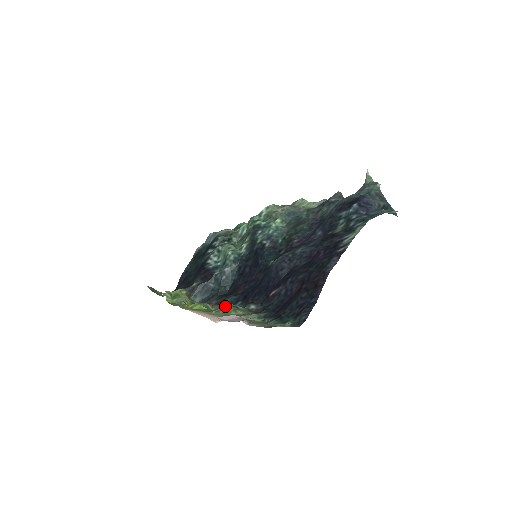
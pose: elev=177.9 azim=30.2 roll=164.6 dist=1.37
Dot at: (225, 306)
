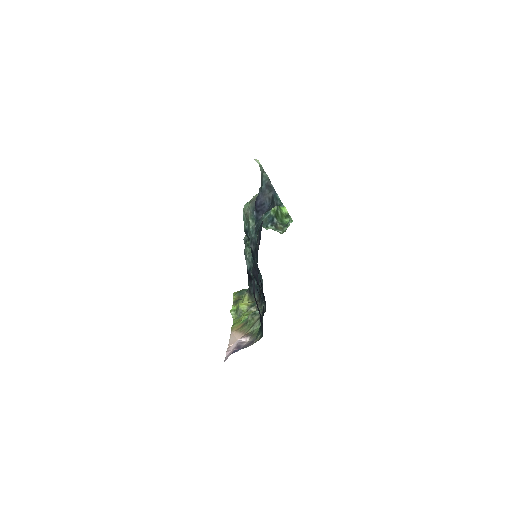
Dot at: (248, 318)
